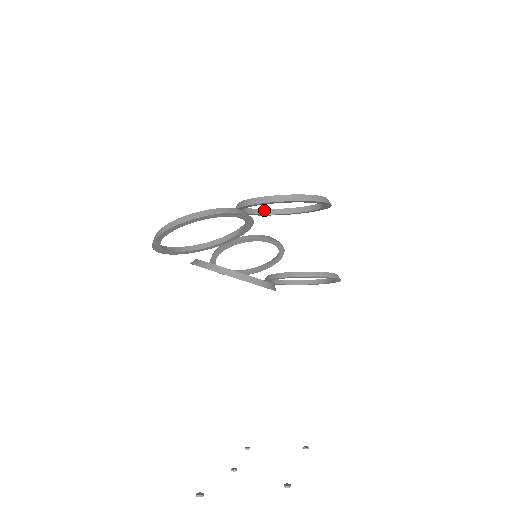
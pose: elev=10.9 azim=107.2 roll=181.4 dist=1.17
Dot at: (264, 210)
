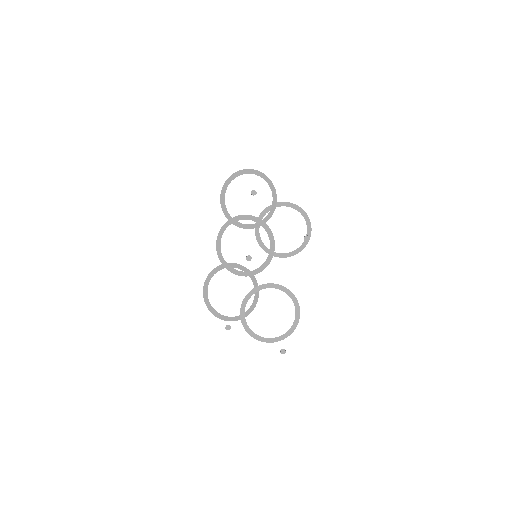
Dot at: (264, 246)
